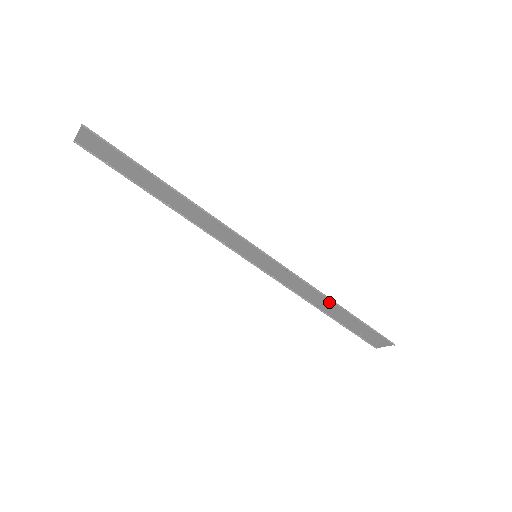
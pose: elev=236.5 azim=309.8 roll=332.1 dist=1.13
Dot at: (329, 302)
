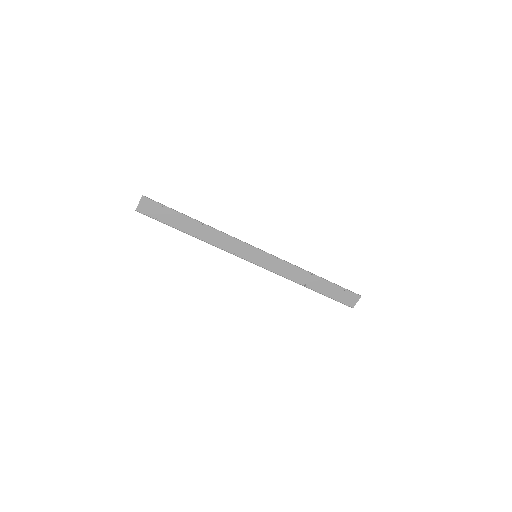
Dot at: (310, 276)
